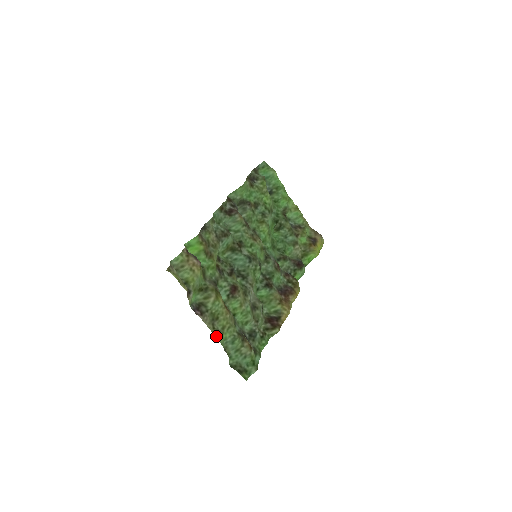
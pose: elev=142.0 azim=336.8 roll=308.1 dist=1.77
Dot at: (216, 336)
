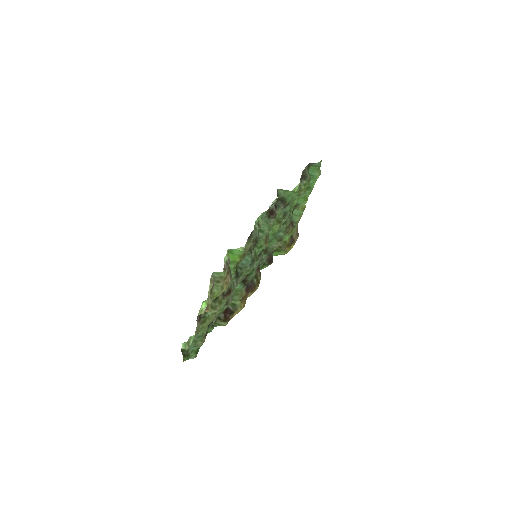
Dot at: (195, 337)
